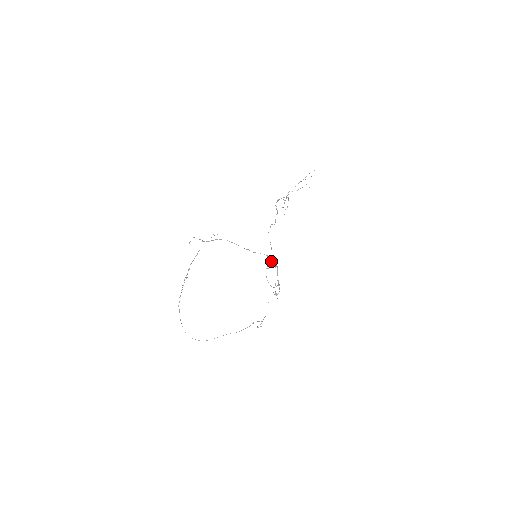
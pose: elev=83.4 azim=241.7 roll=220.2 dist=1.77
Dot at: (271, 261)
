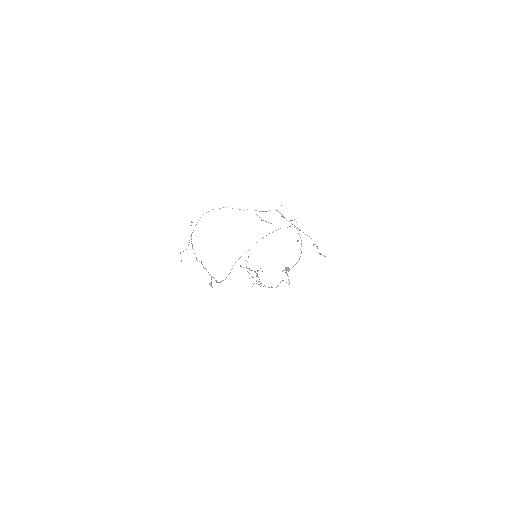
Dot at: (255, 210)
